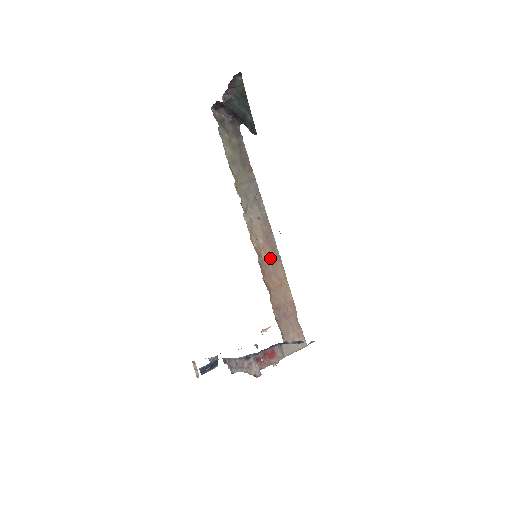
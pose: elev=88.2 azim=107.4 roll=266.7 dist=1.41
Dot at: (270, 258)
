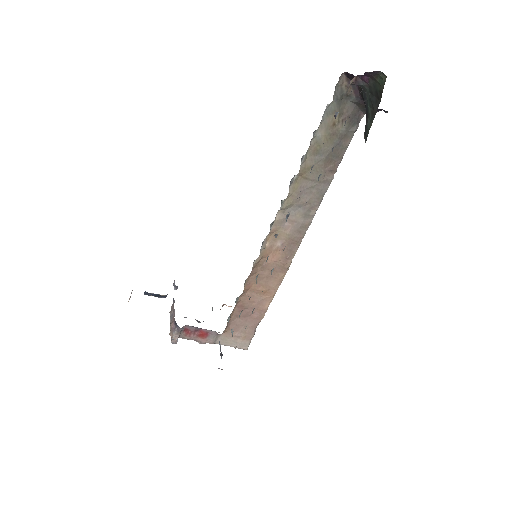
Dot at: (275, 264)
